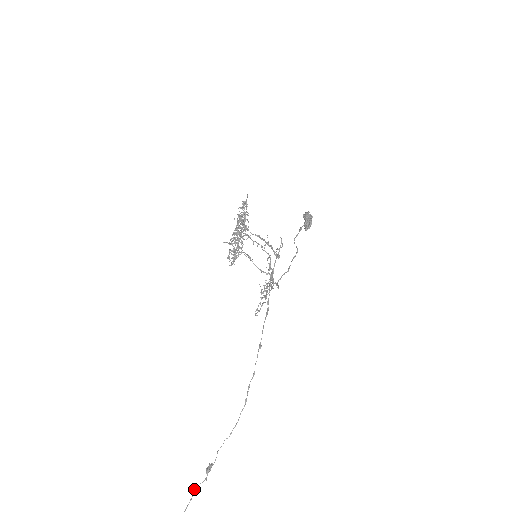
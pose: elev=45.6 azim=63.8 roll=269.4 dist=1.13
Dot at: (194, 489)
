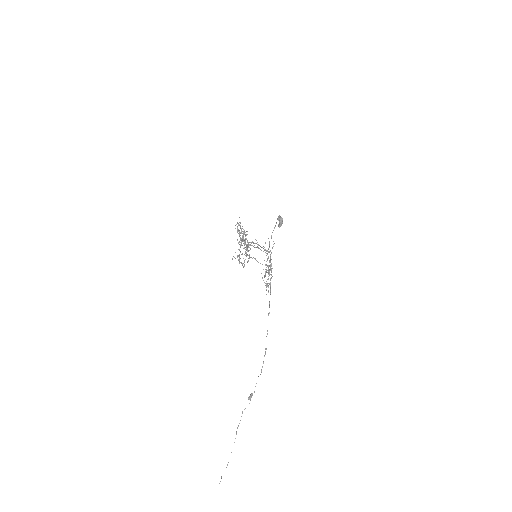
Dot at: occluded
